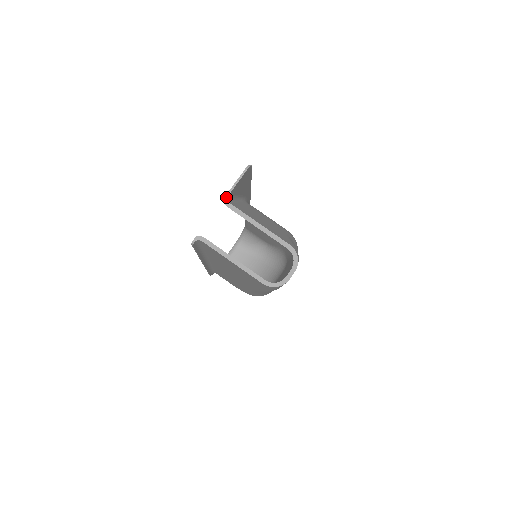
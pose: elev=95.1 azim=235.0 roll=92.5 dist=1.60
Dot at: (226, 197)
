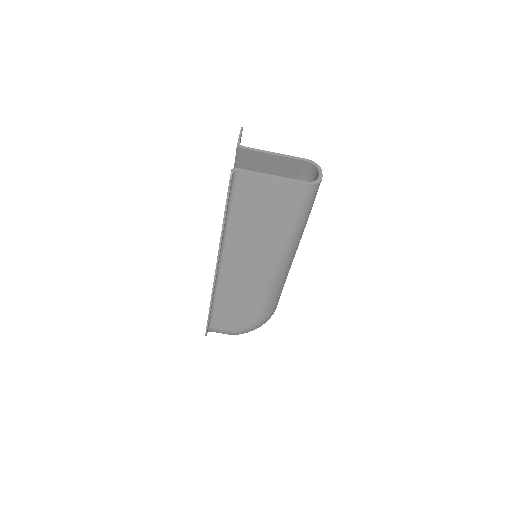
Dot at: (238, 144)
